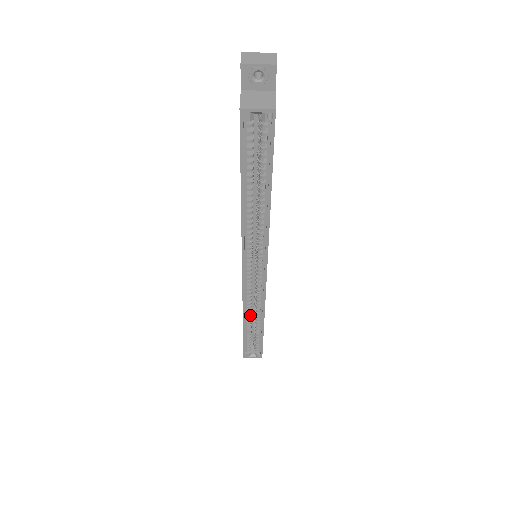
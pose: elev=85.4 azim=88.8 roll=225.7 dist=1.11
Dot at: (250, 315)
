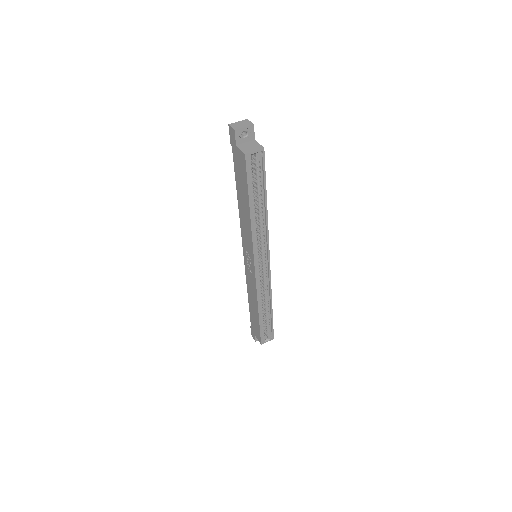
Dot at: (261, 304)
